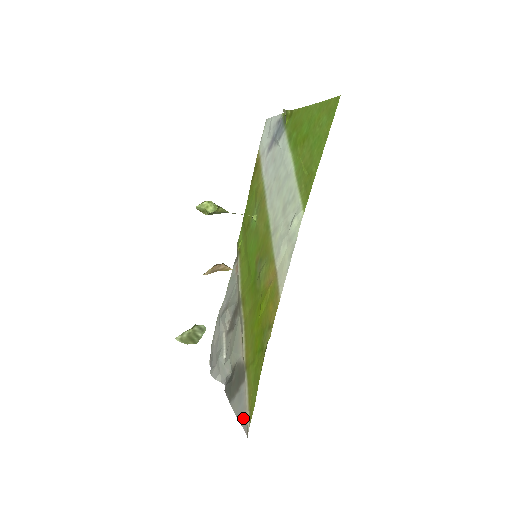
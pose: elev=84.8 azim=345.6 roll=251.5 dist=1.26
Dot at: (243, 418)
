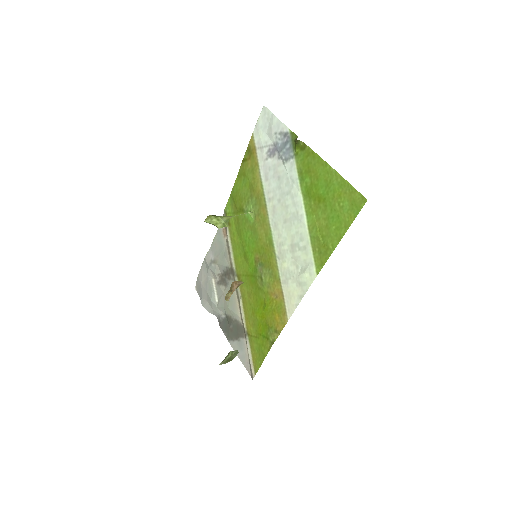
Dot at: (246, 363)
